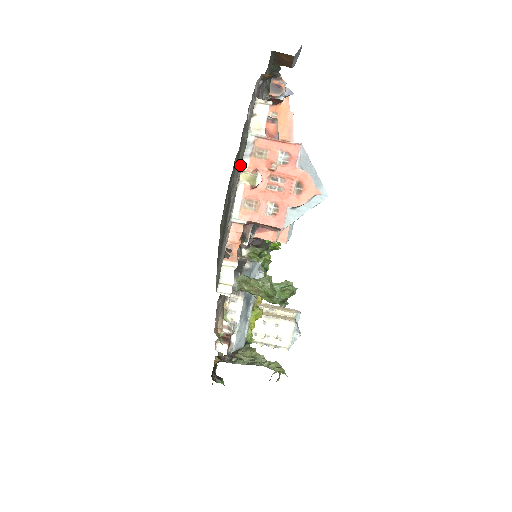
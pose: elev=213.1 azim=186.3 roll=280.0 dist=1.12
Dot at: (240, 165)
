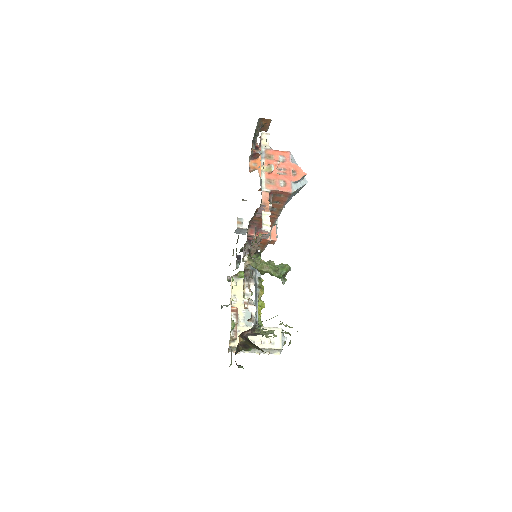
Dot at: occluded
